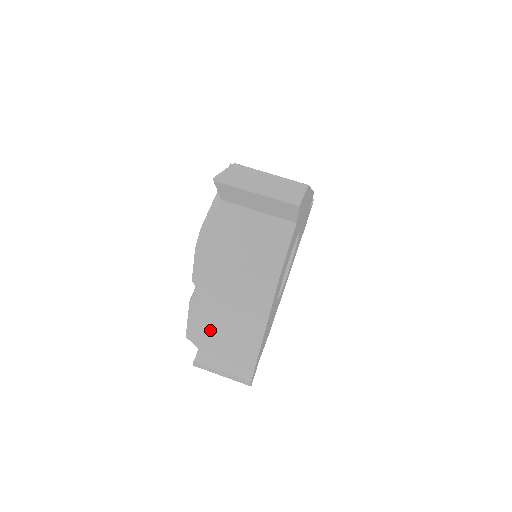
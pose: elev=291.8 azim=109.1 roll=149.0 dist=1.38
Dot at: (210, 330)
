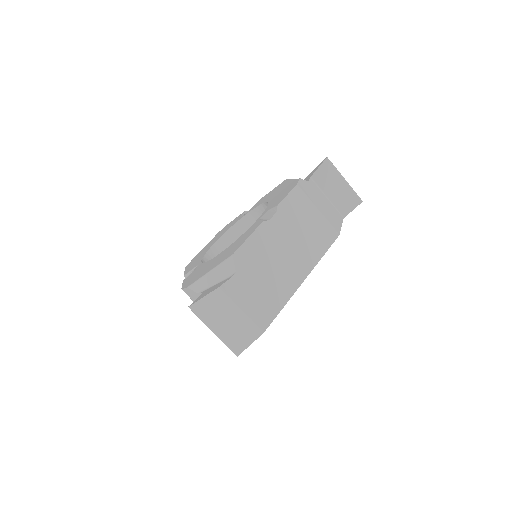
Dot at: occluded
